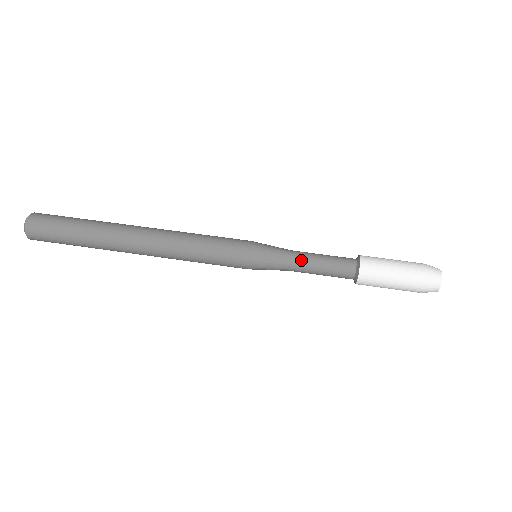
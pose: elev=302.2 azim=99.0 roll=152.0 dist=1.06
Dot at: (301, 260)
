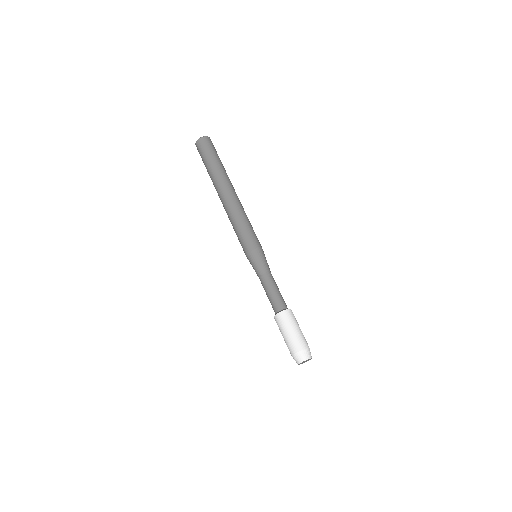
Dot at: (262, 283)
